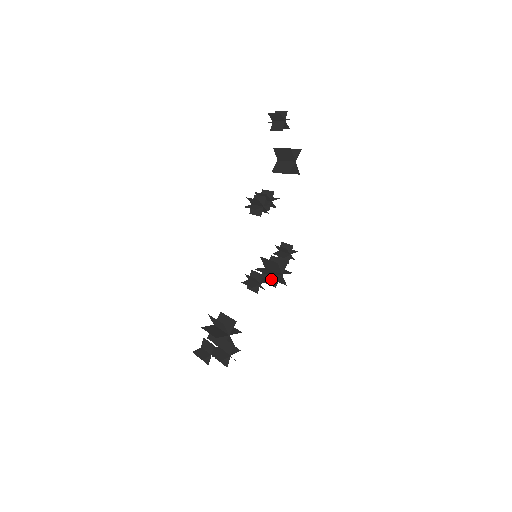
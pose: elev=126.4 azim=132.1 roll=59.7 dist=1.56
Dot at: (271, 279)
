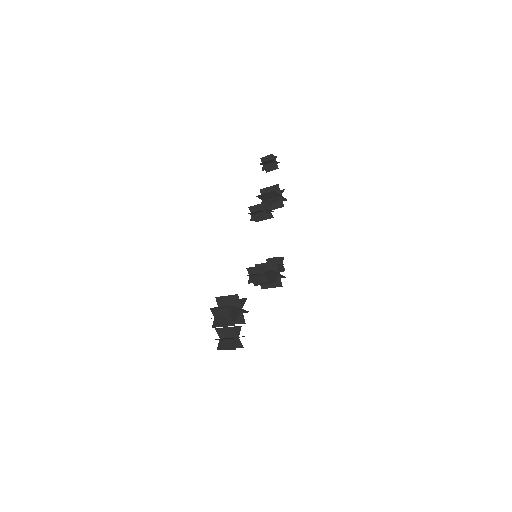
Dot at: (268, 280)
